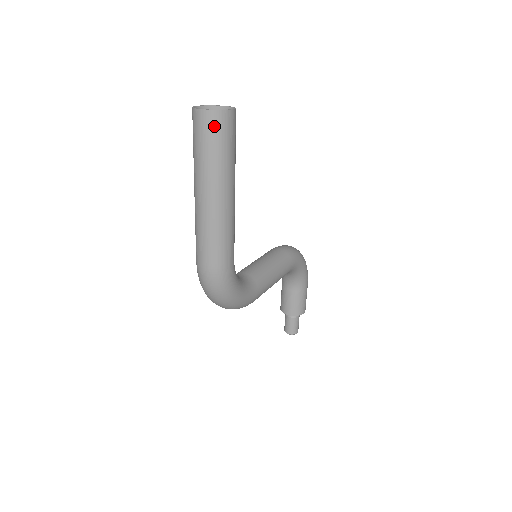
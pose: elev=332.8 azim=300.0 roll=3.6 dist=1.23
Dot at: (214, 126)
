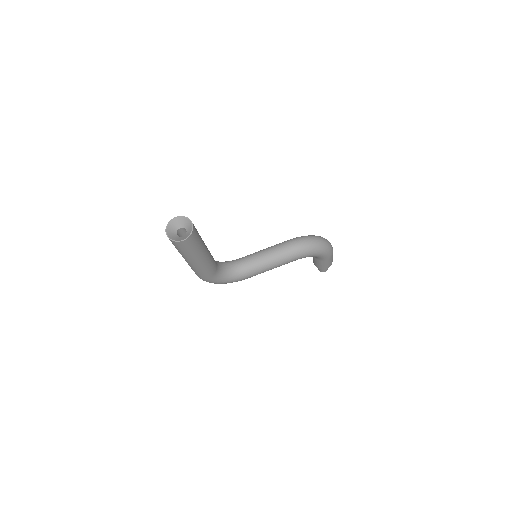
Dot at: (173, 244)
